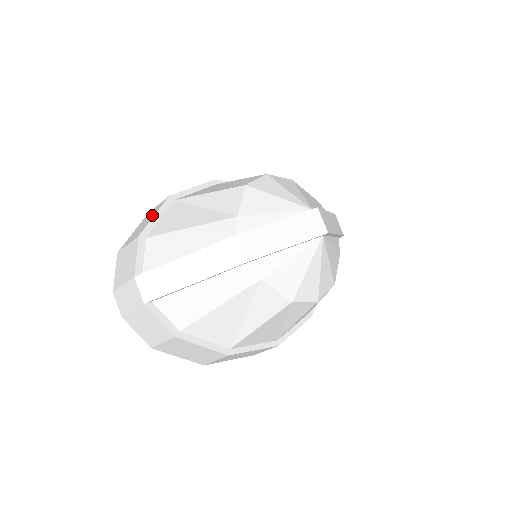
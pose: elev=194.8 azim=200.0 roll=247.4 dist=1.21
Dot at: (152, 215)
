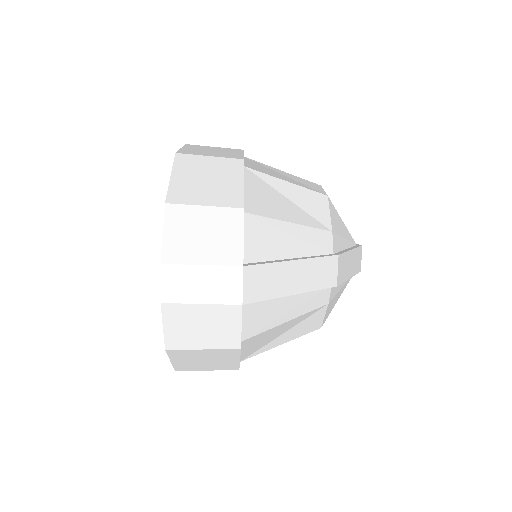
Dot at: (230, 176)
